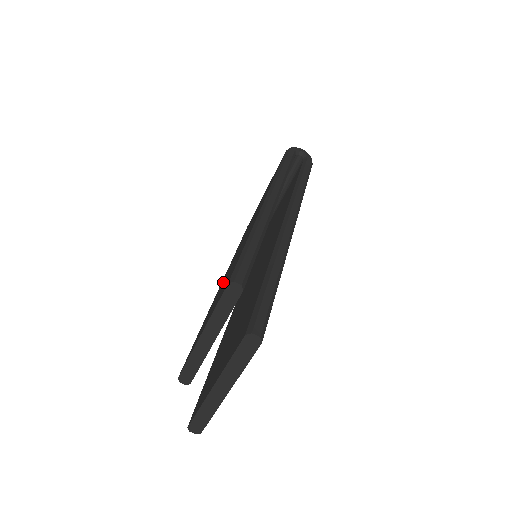
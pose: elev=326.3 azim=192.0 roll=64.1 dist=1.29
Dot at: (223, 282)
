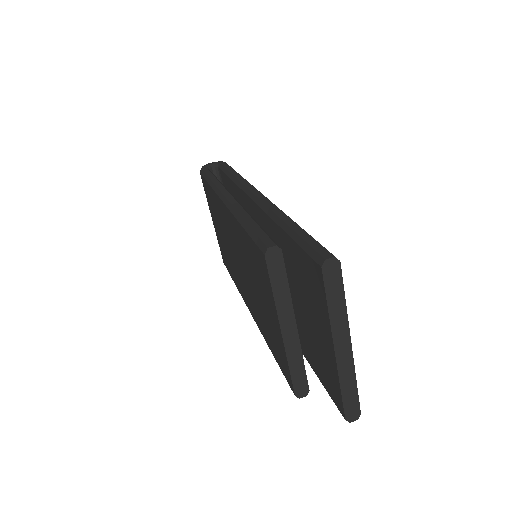
Dot at: (252, 295)
